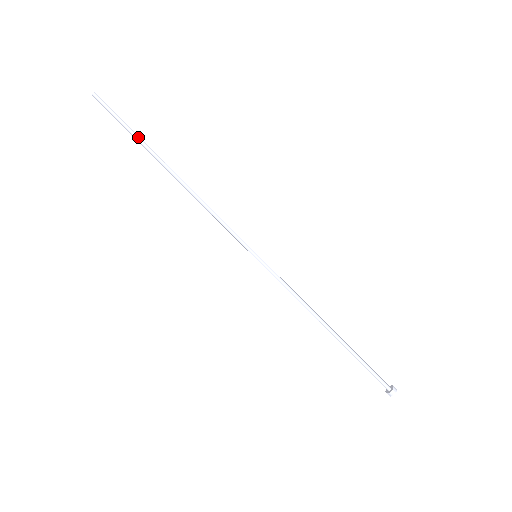
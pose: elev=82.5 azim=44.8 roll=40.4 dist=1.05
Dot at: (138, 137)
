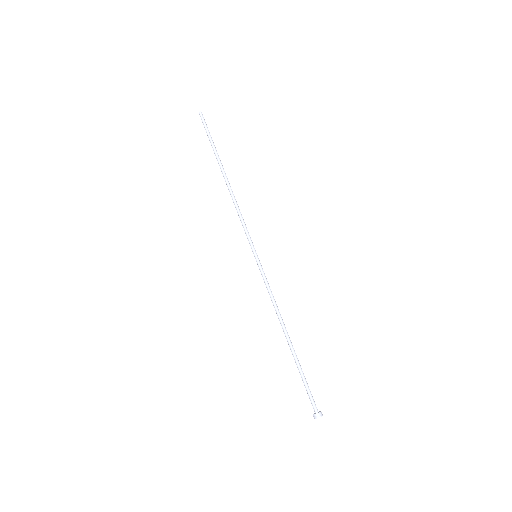
Dot at: (213, 147)
